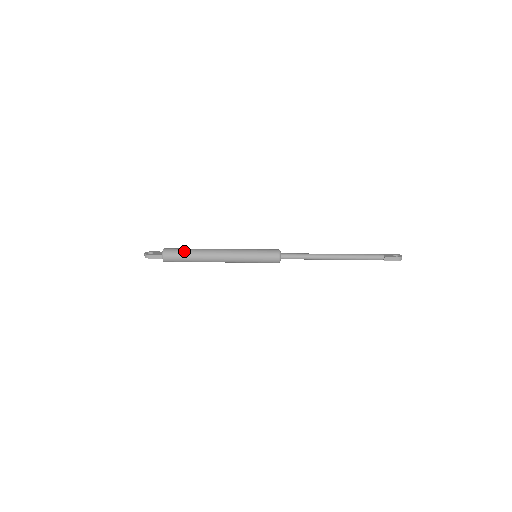
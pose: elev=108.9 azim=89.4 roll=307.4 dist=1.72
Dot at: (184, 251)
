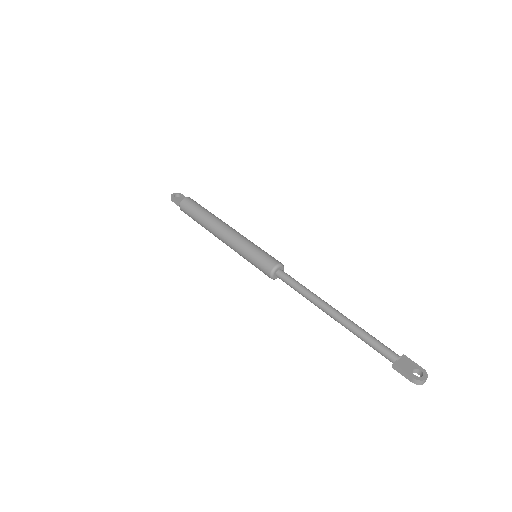
Dot at: (197, 210)
